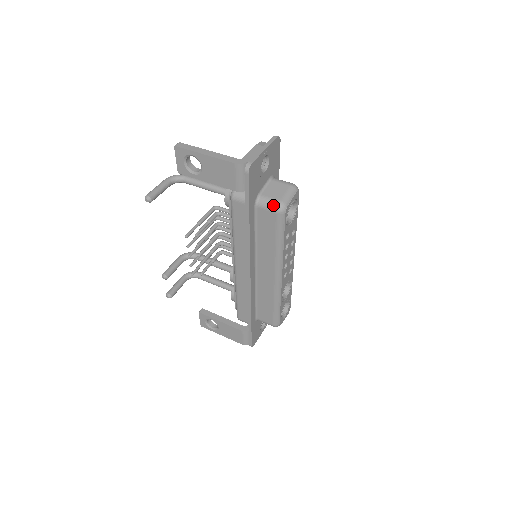
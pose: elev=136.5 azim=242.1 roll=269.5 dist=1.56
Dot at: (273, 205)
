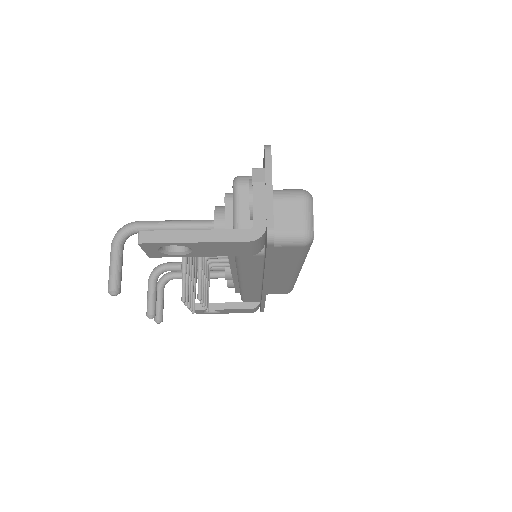
Dot at: (297, 240)
